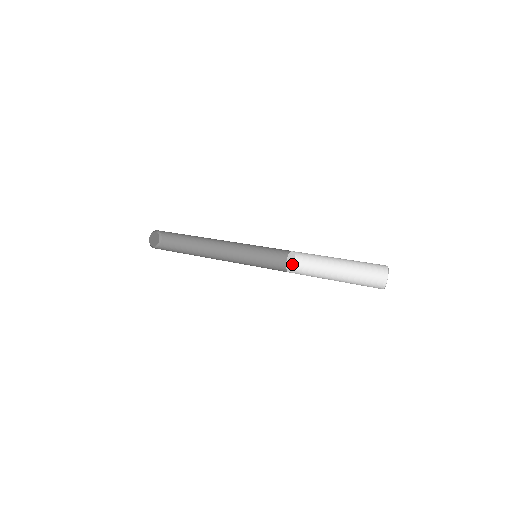
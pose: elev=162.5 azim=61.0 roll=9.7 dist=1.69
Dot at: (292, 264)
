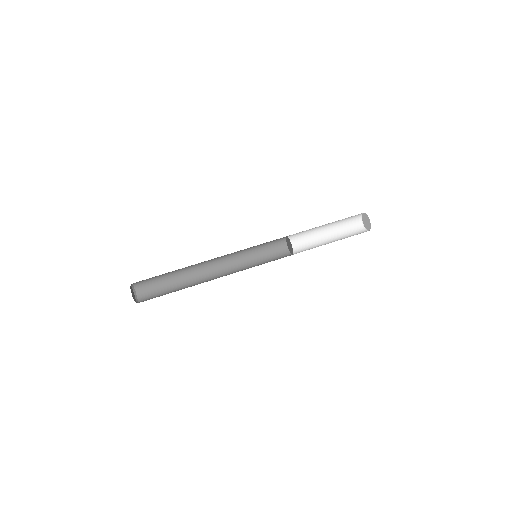
Dot at: (287, 241)
